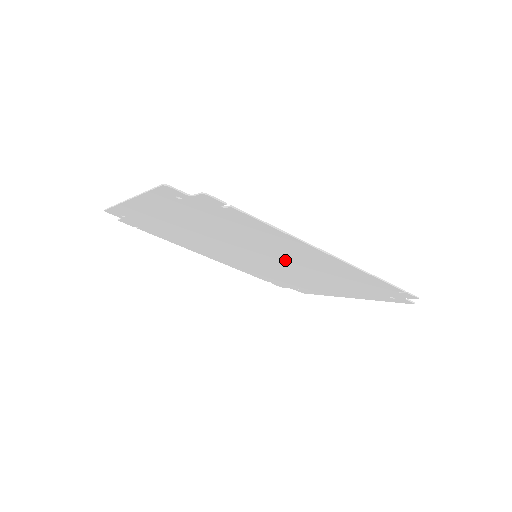
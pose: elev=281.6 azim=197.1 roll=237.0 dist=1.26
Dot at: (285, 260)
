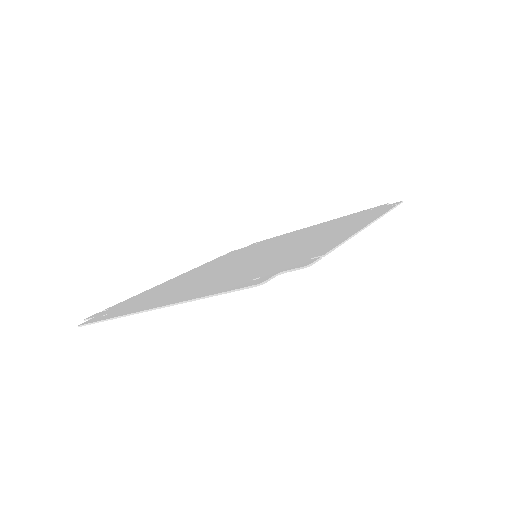
Dot at: occluded
